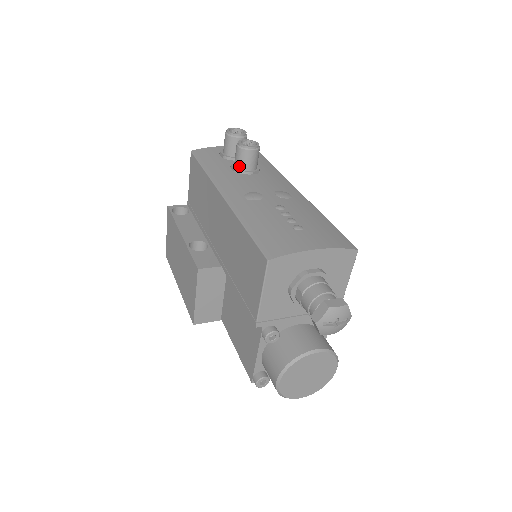
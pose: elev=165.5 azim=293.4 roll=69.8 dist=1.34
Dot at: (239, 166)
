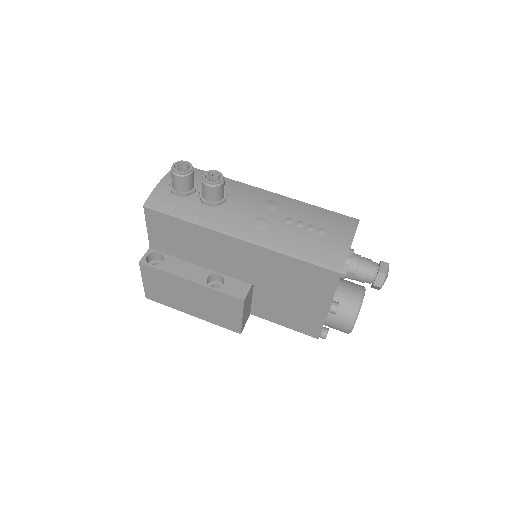
Dot at: (215, 200)
